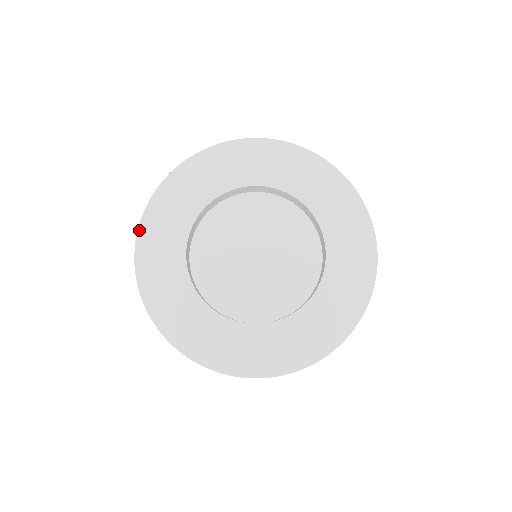
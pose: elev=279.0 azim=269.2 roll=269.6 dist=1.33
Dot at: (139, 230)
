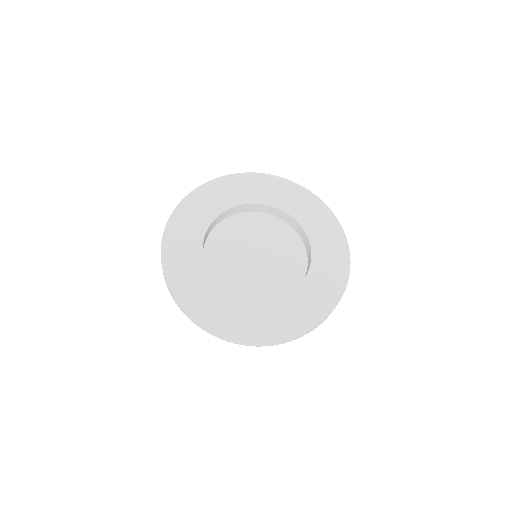
Dot at: (171, 216)
